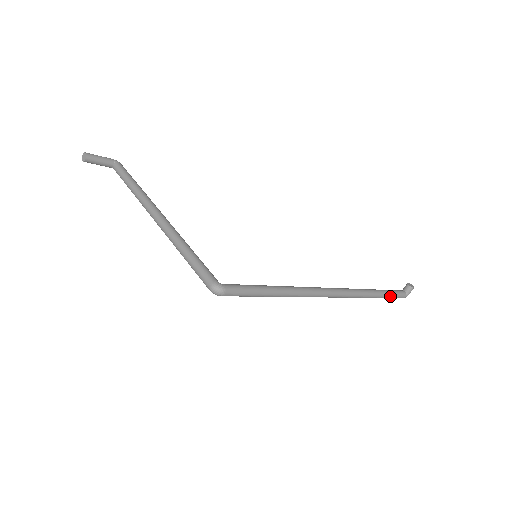
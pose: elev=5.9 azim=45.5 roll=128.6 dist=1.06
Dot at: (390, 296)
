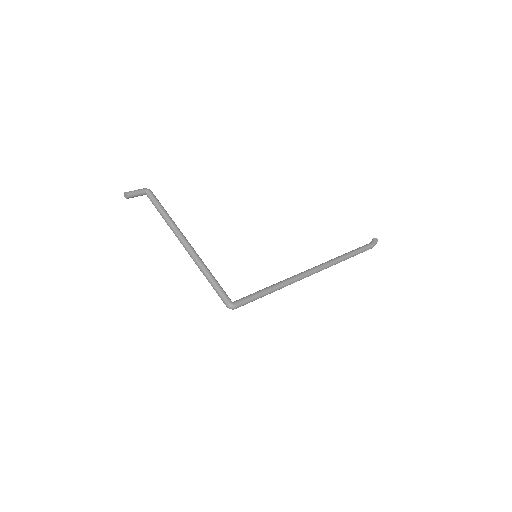
Dot at: occluded
